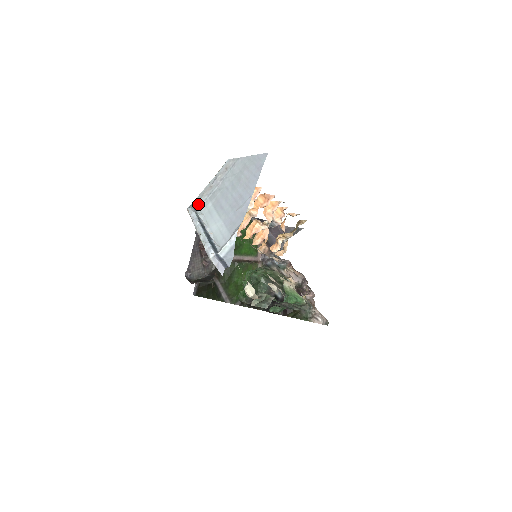
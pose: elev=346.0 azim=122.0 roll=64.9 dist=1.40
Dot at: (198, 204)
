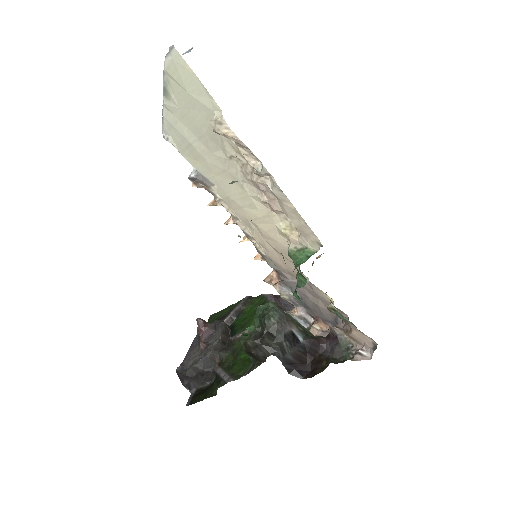
Dot at: occluded
